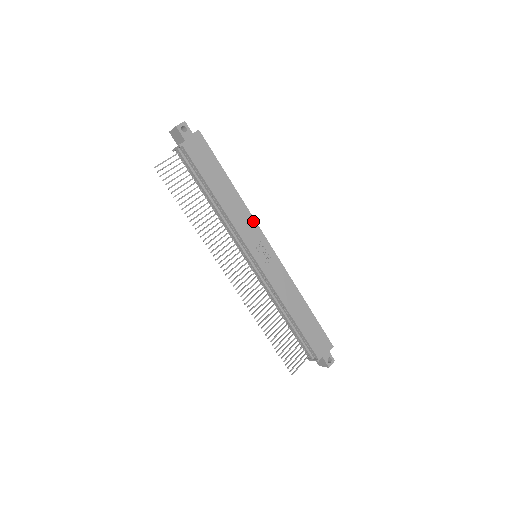
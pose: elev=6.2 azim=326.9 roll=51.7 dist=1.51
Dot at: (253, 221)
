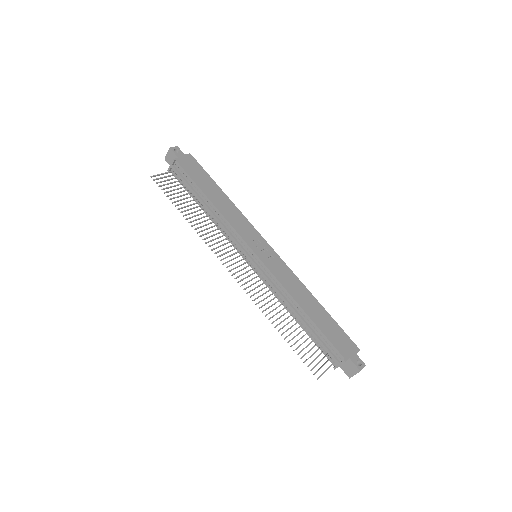
Dot at: (248, 223)
